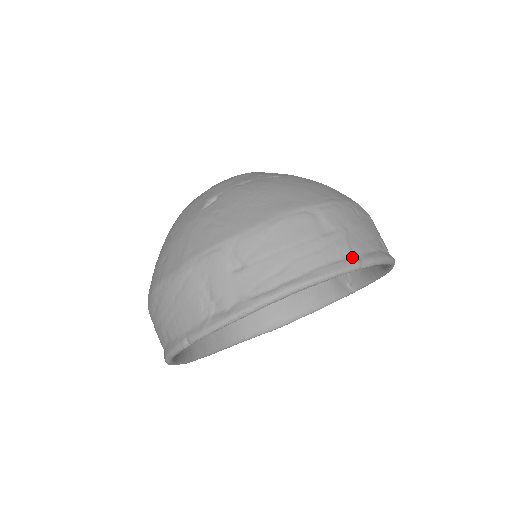
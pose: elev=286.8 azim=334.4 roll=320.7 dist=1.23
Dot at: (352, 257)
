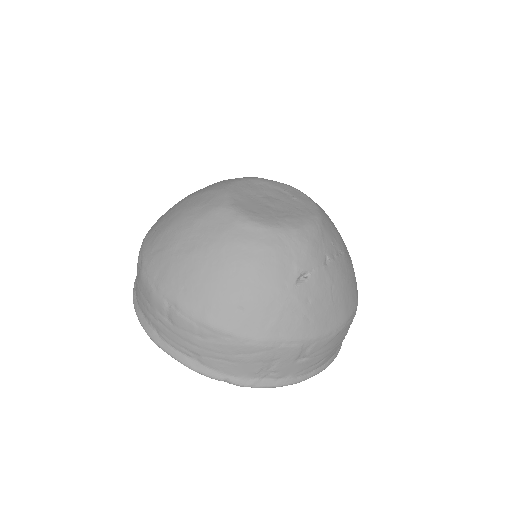
Dot at: occluded
